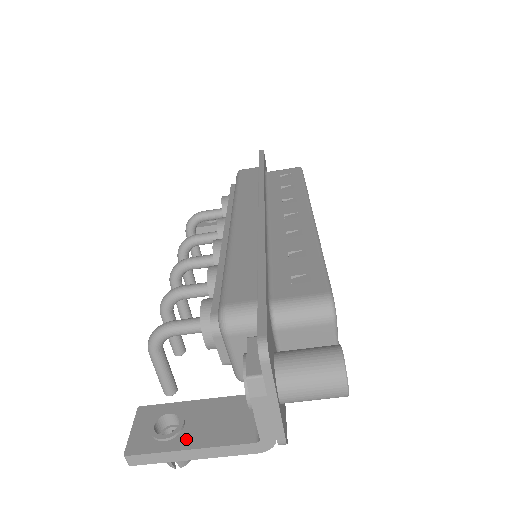
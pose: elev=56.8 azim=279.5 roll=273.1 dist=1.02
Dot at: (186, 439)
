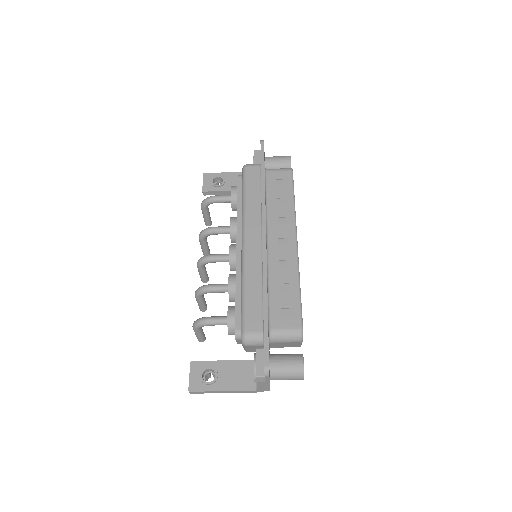
Dot at: (220, 385)
